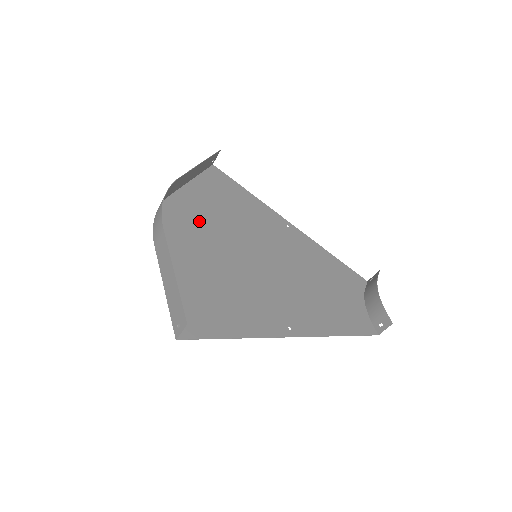
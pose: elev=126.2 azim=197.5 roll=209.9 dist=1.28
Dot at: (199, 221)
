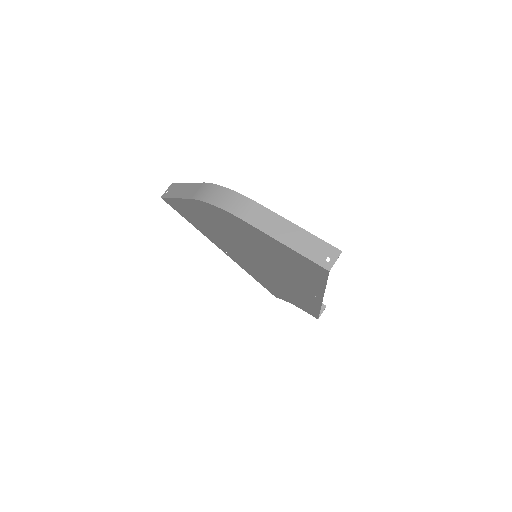
Dot at: (220, 223)
